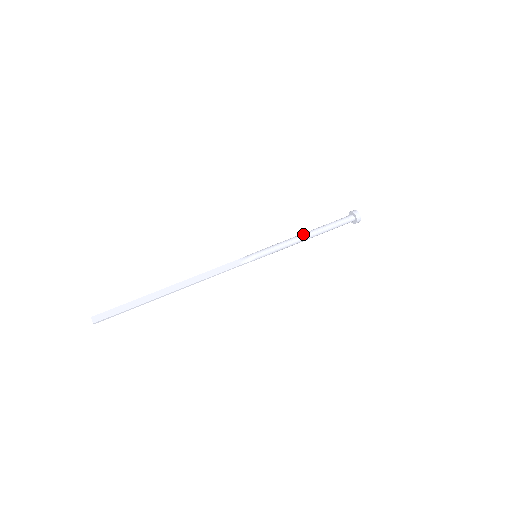
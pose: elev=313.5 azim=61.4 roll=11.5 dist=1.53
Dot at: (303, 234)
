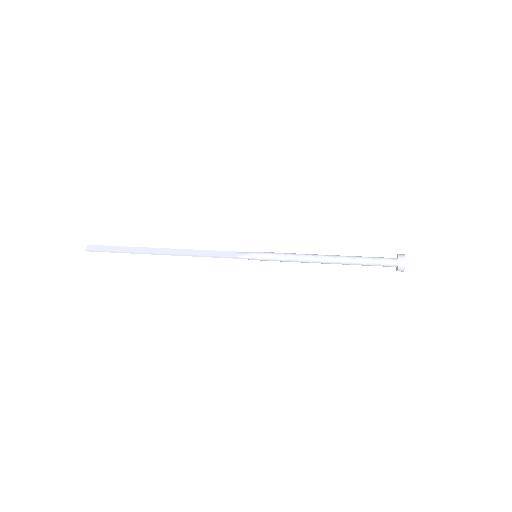
Dot at: (320, 255)
